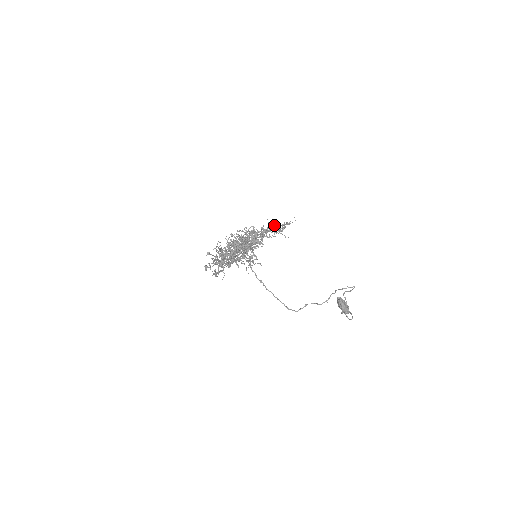
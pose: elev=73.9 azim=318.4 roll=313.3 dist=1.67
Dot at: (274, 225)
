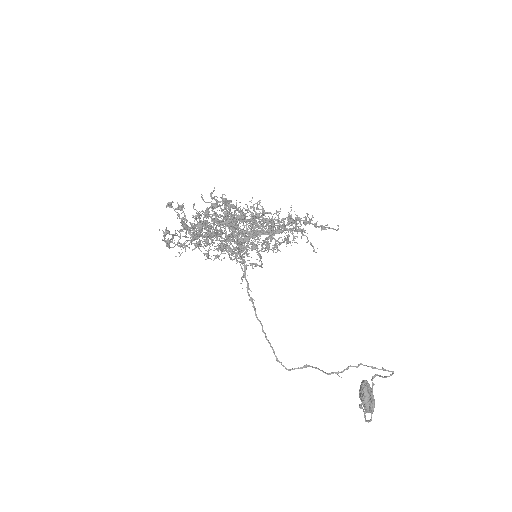
Dot at: (294, 211)
